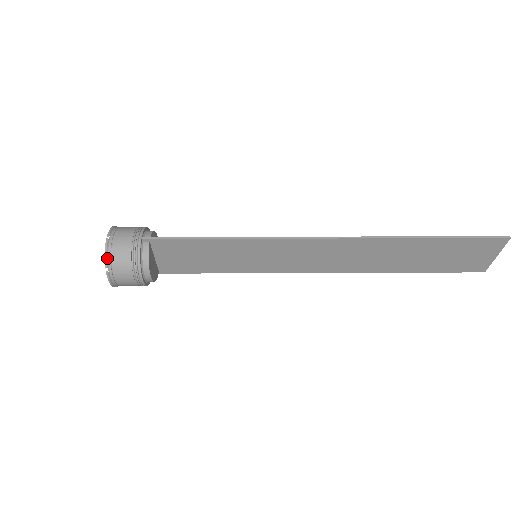
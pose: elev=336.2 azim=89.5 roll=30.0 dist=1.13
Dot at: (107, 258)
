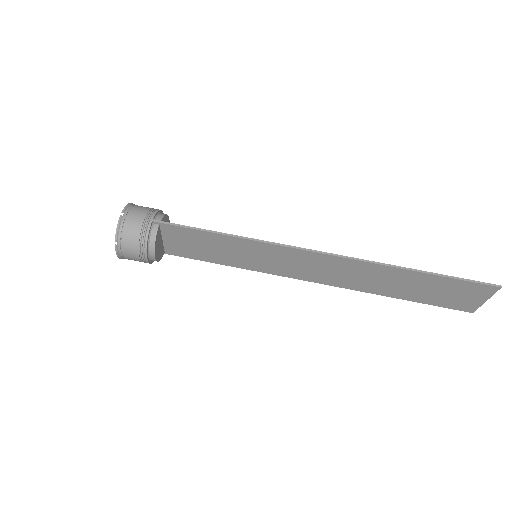
Dot at: (118, 233)
